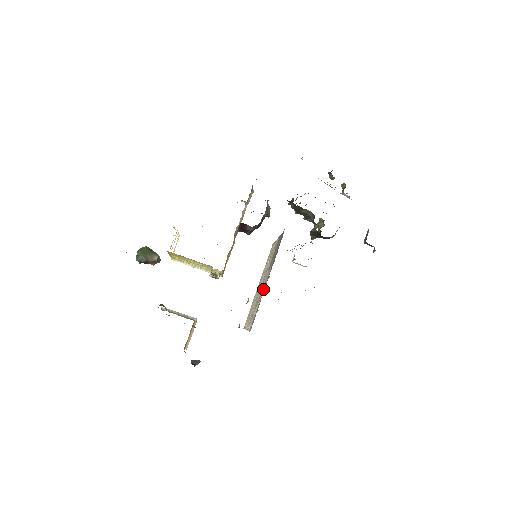
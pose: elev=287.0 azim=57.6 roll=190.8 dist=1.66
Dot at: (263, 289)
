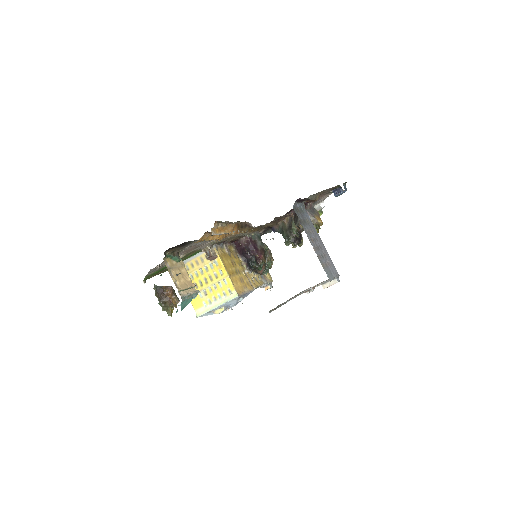
Dot at: occluded
